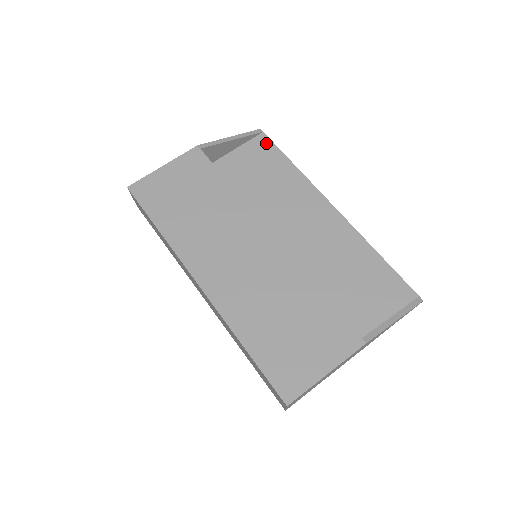
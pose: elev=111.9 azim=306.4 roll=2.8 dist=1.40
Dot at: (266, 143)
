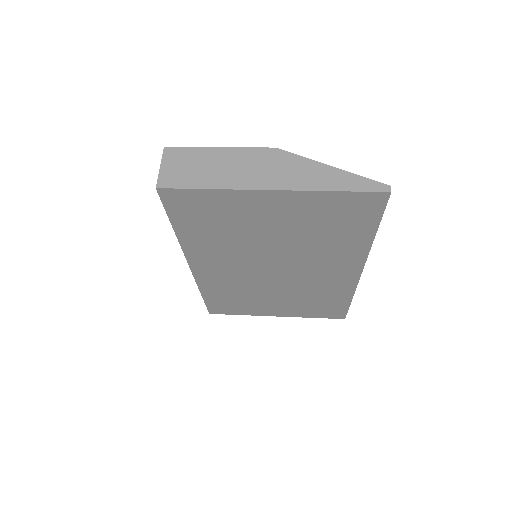
Dot at: occluded
